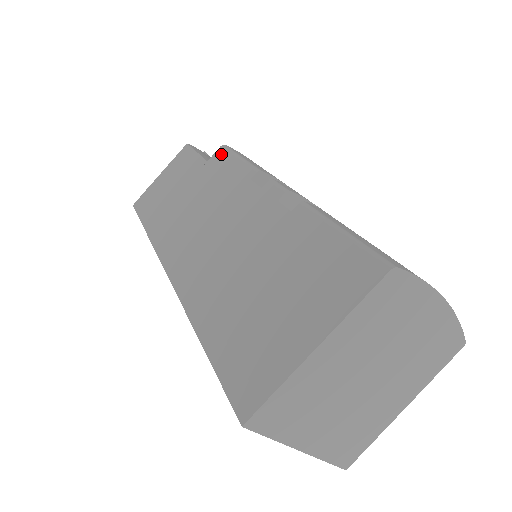
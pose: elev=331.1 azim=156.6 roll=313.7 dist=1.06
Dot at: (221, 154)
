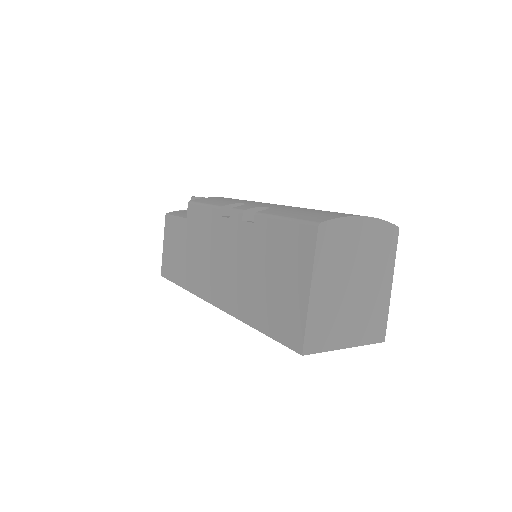
Dot at: (192, 209)
